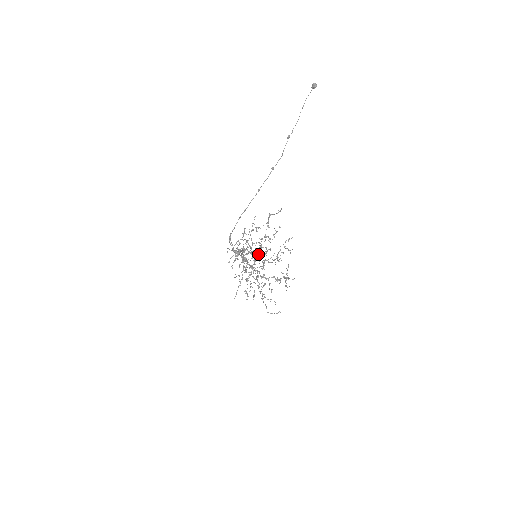
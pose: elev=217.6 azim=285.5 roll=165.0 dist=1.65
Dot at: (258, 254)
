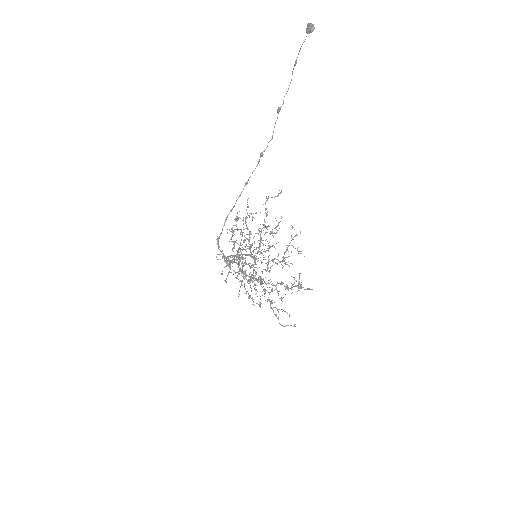
Dot at: (258, 251)
